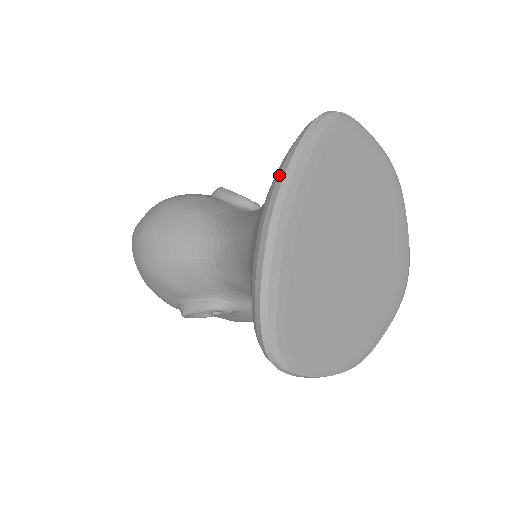
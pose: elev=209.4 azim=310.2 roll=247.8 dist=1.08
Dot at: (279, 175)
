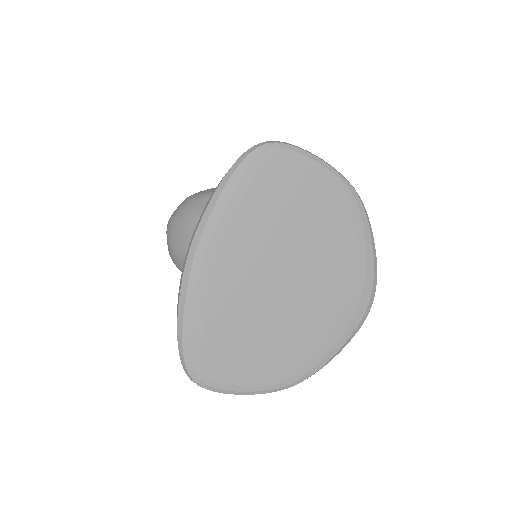
Dot at: (200, 216)
